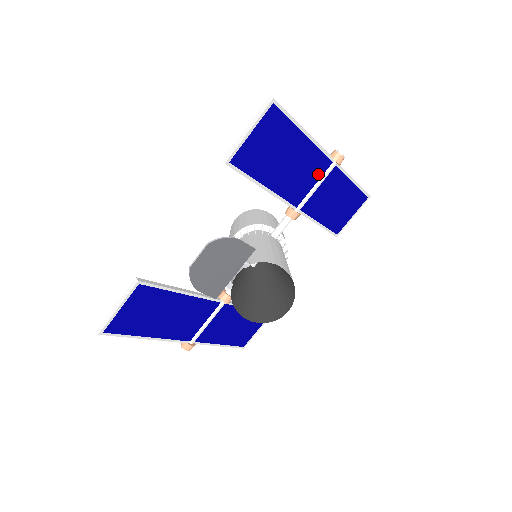
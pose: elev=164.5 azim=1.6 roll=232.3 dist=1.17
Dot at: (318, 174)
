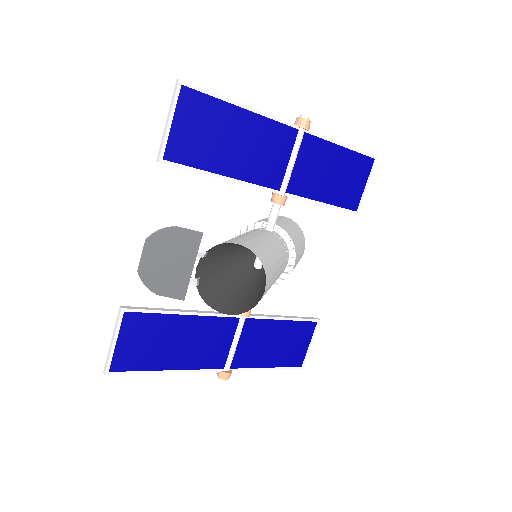
Dot at: (287, 147)
